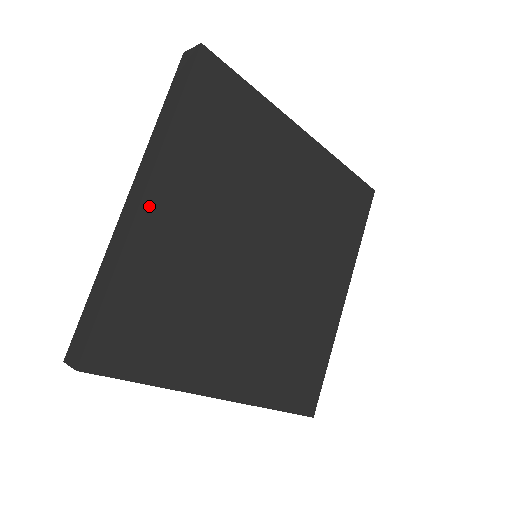
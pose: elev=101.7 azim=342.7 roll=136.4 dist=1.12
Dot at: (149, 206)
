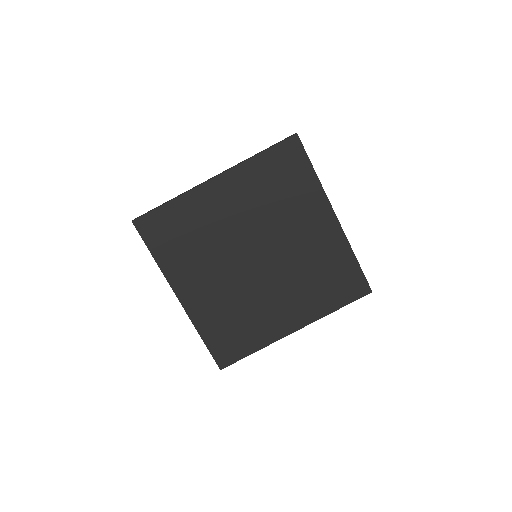
Dot at: (212, 184)
